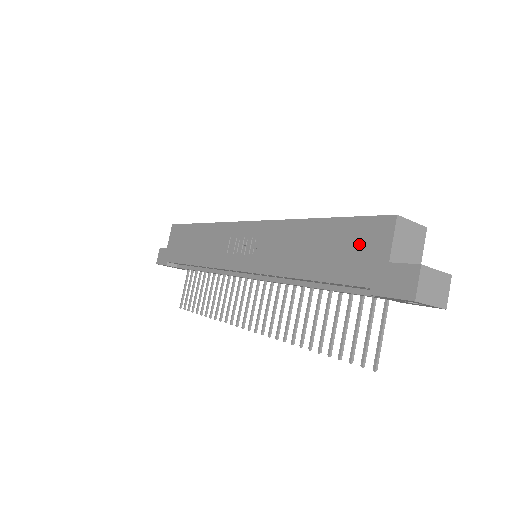
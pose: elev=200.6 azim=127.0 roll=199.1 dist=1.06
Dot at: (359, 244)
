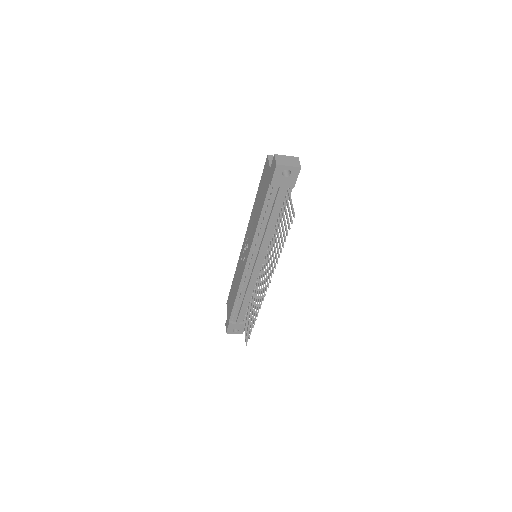
Dot at: (264, 179)
